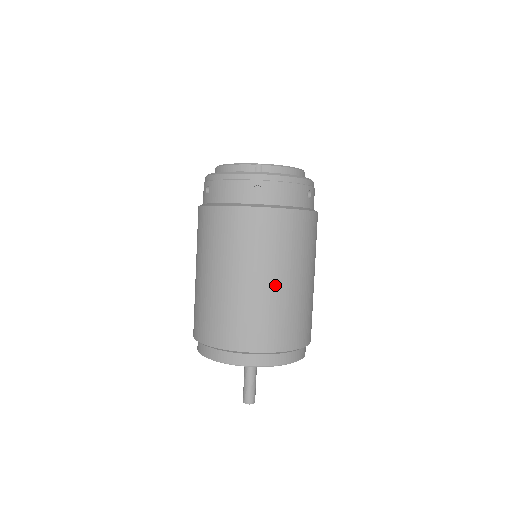
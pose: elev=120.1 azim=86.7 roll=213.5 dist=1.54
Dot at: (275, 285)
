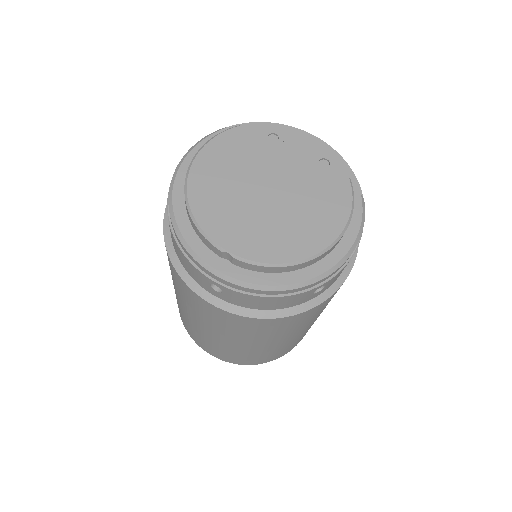
Dot at: (239, 346)
